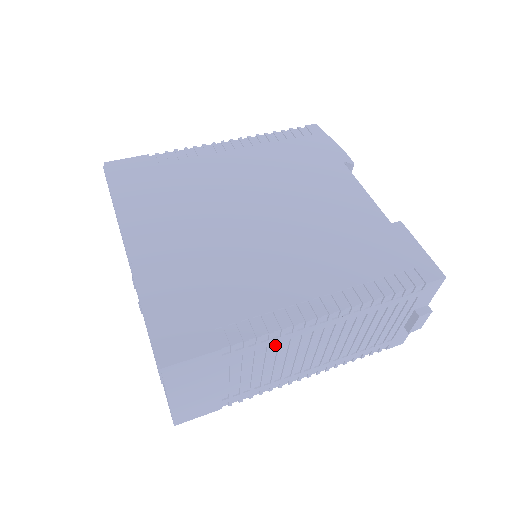
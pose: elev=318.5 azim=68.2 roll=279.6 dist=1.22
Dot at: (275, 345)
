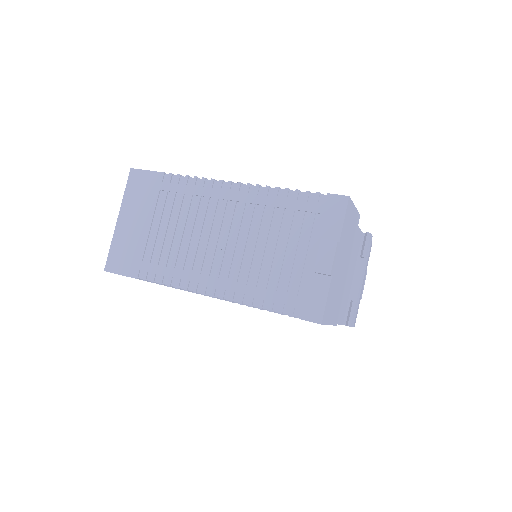
Dot at: (195, 201)
